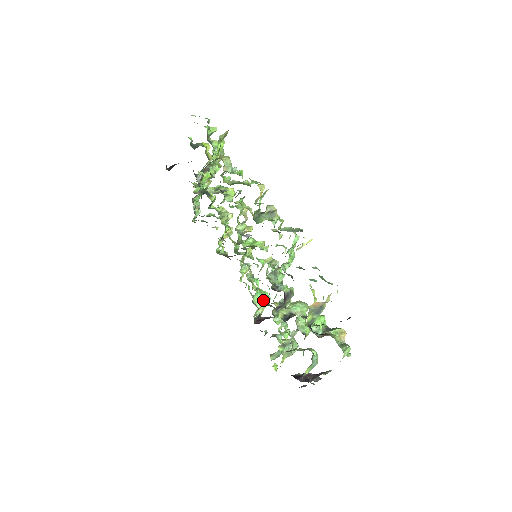
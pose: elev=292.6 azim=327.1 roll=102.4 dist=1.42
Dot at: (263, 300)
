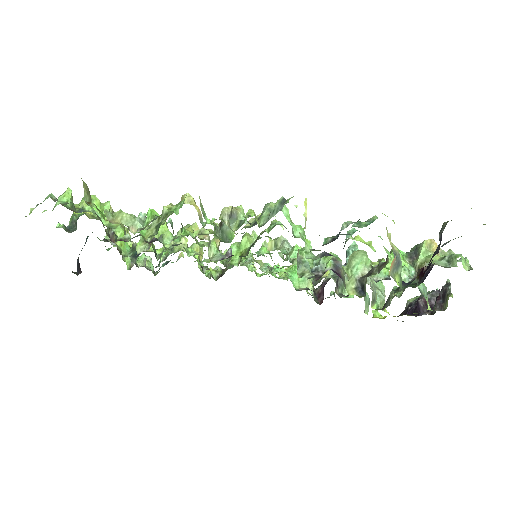
Dot at: occluded
